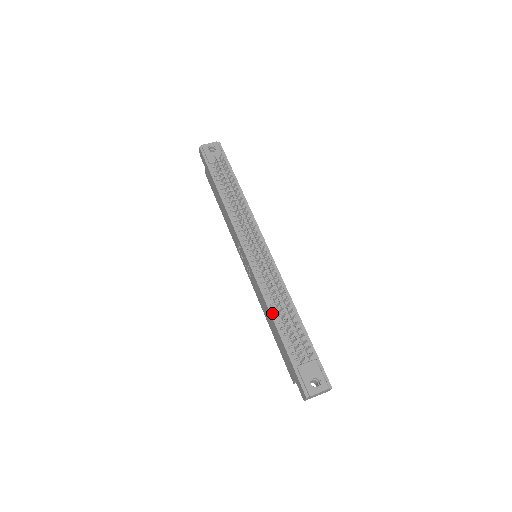
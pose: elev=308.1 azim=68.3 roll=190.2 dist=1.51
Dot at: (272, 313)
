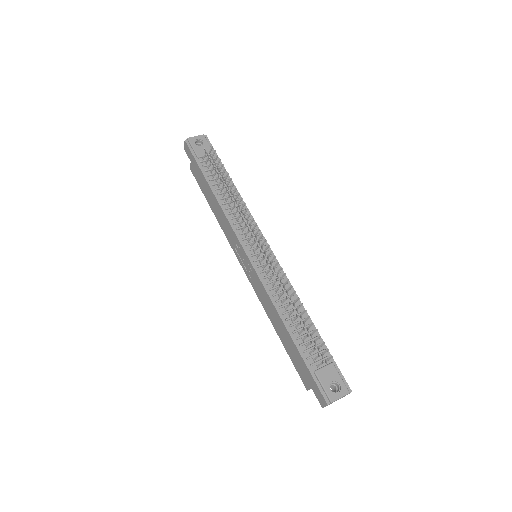
Dot at: (282, 316)
